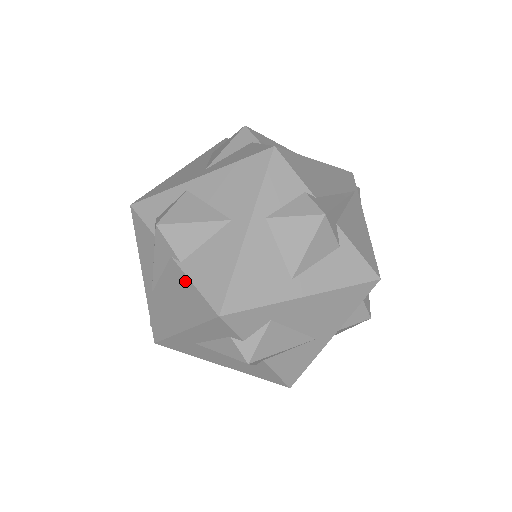
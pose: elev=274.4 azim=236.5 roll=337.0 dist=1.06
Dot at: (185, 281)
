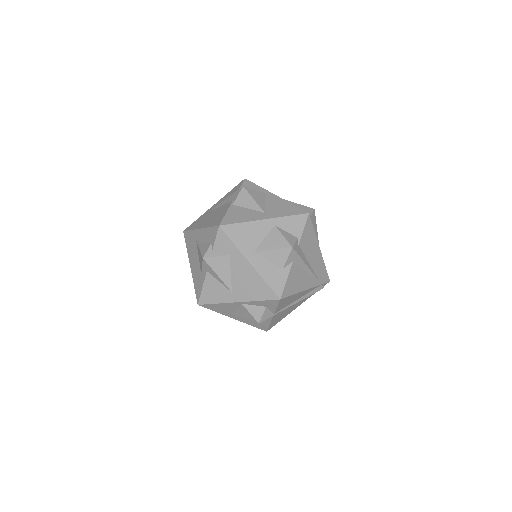
Dot at: (225, 210)
